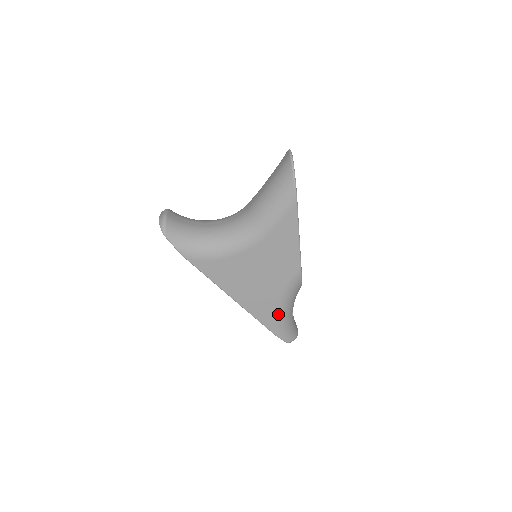
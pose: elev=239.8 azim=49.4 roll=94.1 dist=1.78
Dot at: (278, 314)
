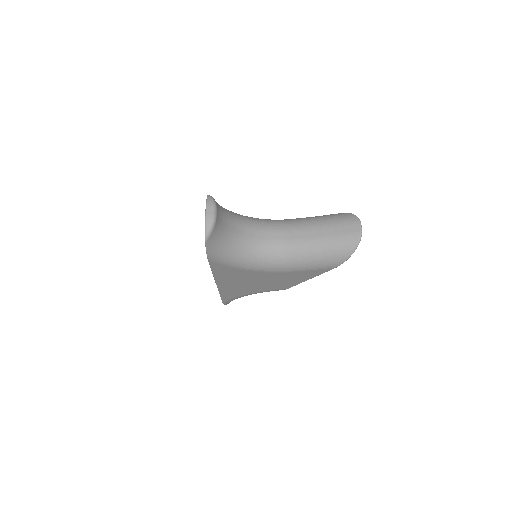
Dot at: (239, 297)
